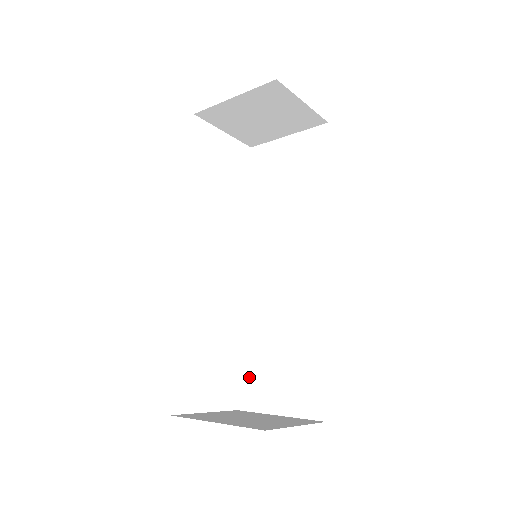
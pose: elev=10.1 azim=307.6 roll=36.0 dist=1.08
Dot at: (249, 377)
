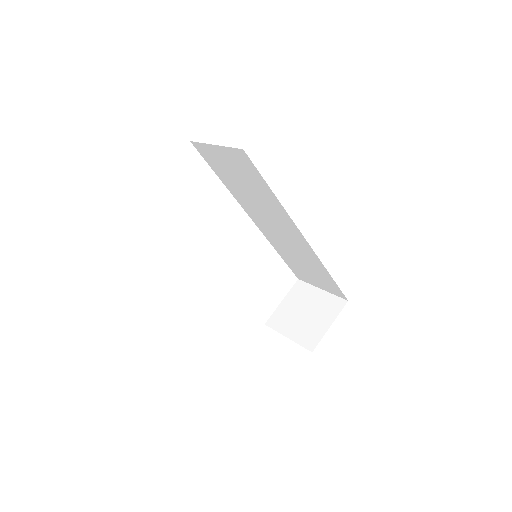
Dot at: (295, 270)
